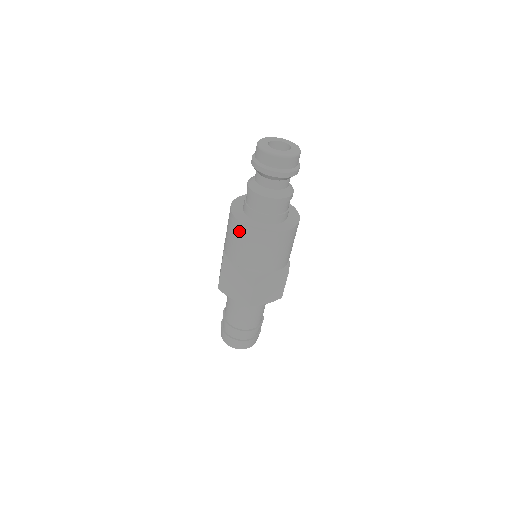
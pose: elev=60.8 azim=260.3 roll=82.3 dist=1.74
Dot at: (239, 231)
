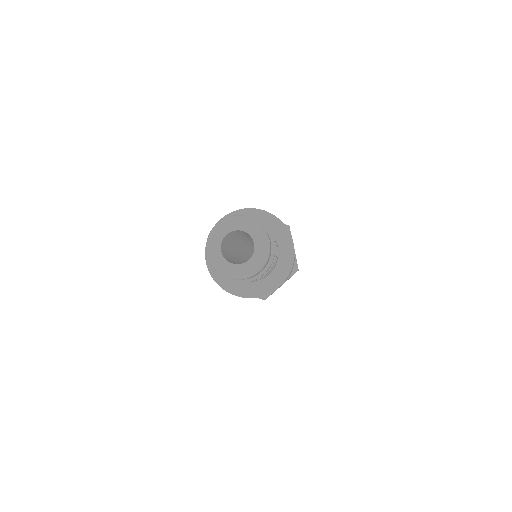
Dot at: occluded
